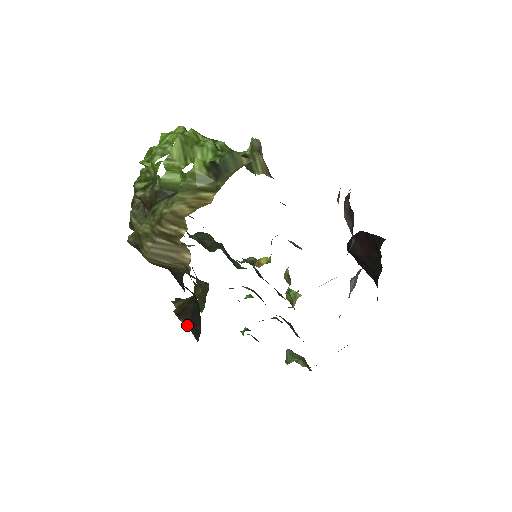
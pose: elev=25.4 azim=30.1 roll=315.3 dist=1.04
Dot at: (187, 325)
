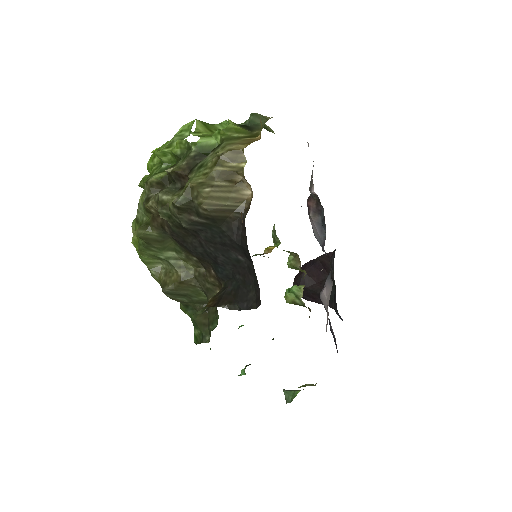
Dot at: (231, 307)
